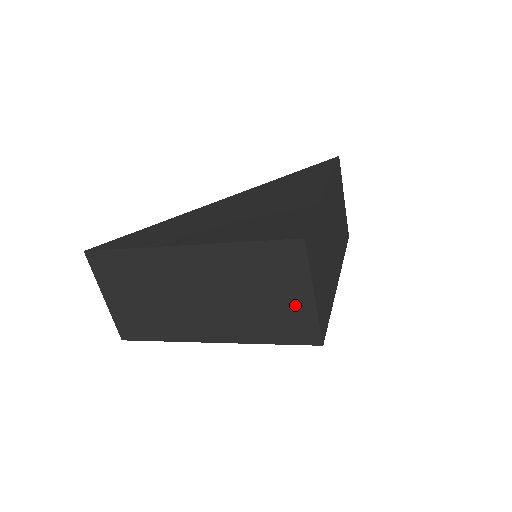
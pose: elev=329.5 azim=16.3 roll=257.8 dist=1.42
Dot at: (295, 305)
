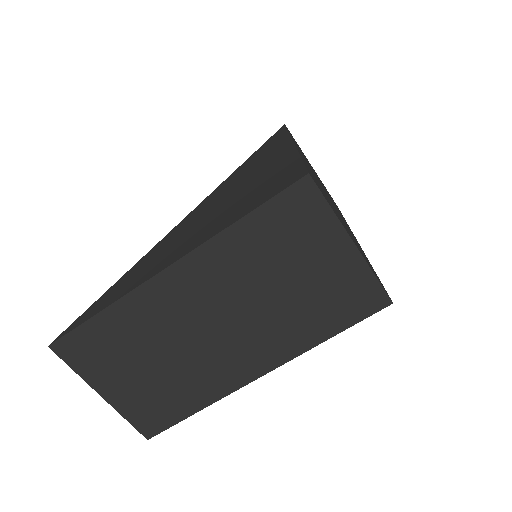
Dot at: (336, 269)
